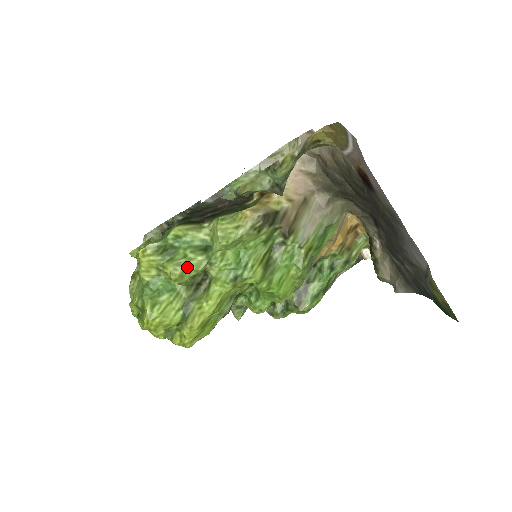
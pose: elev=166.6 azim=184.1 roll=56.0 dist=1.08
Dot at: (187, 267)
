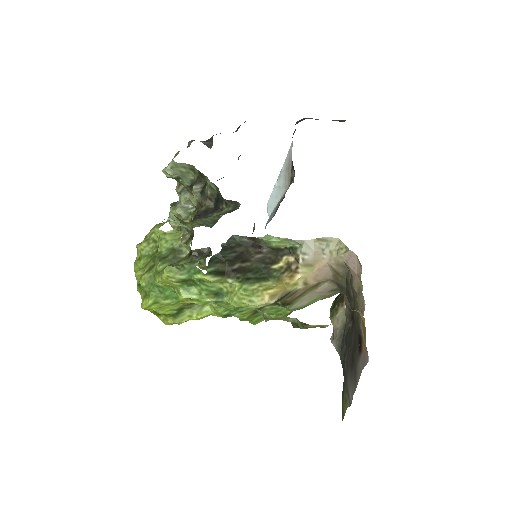
Dot at: (196, 302)
